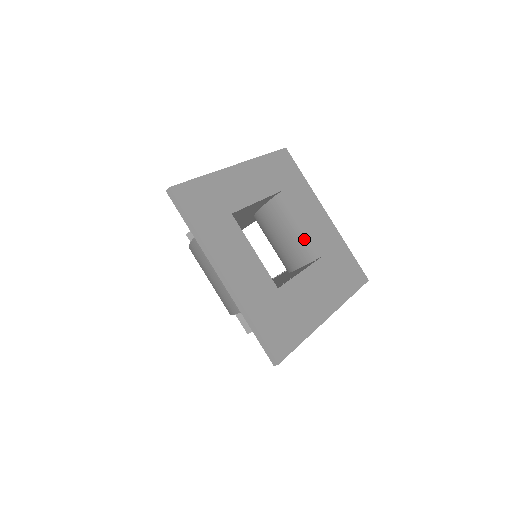
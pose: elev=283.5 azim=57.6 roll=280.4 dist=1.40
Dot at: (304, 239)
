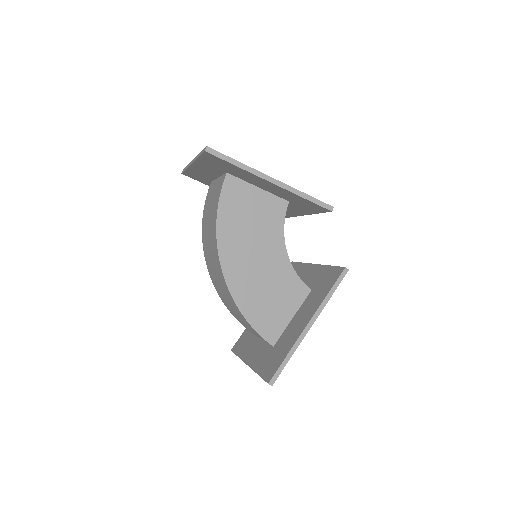
Dot at: occluded
